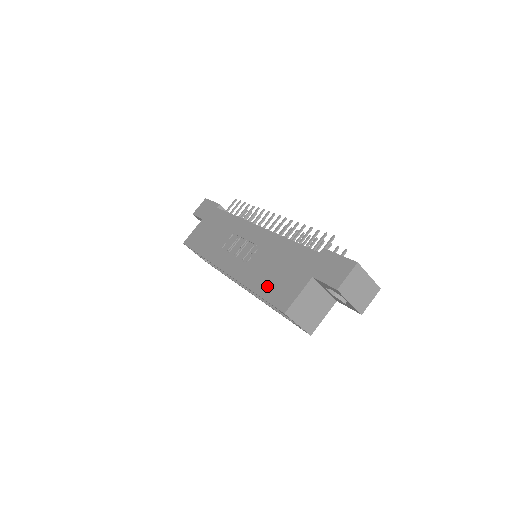
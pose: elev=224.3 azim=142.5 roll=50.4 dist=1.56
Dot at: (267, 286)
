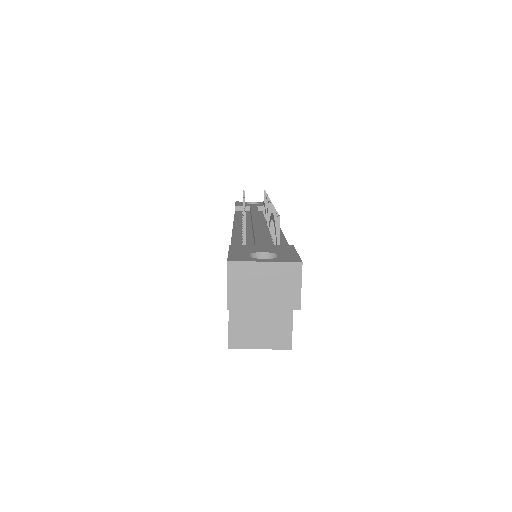
Dot at: occluded
